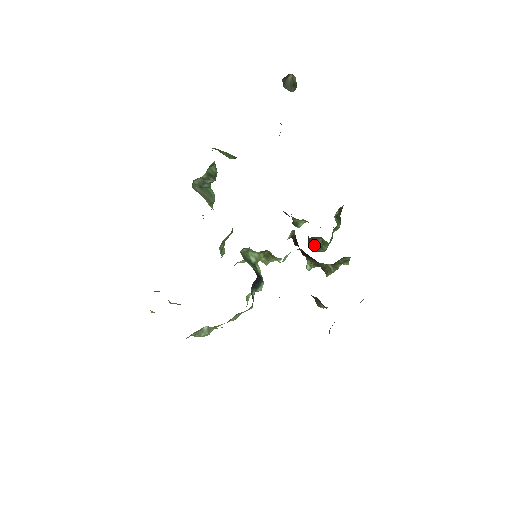
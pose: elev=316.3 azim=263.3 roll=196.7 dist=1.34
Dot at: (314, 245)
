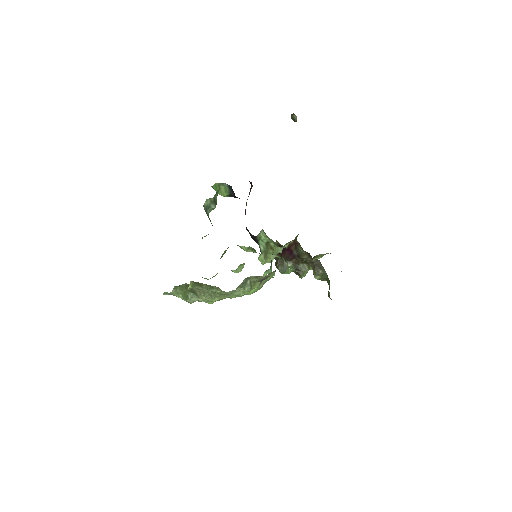
Dot at: (282, 266)
